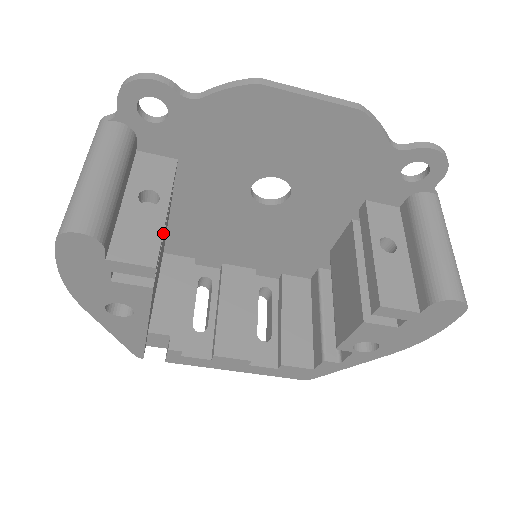
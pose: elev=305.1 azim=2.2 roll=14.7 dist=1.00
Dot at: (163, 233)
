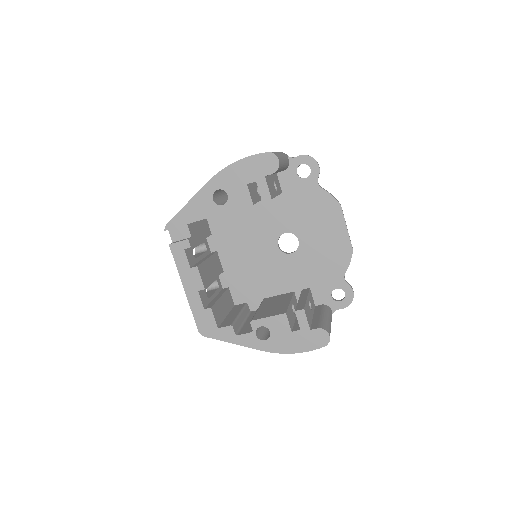
Dot at: occluded
